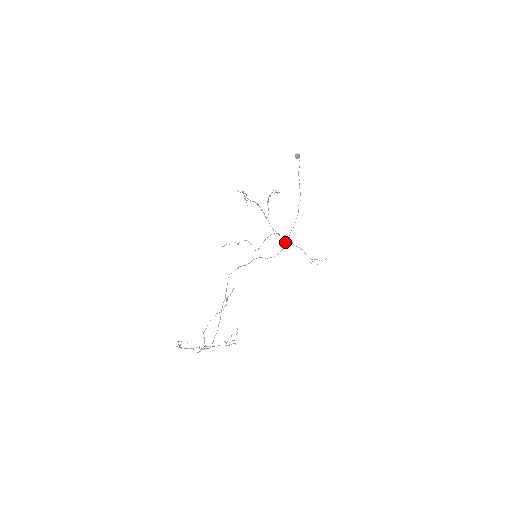
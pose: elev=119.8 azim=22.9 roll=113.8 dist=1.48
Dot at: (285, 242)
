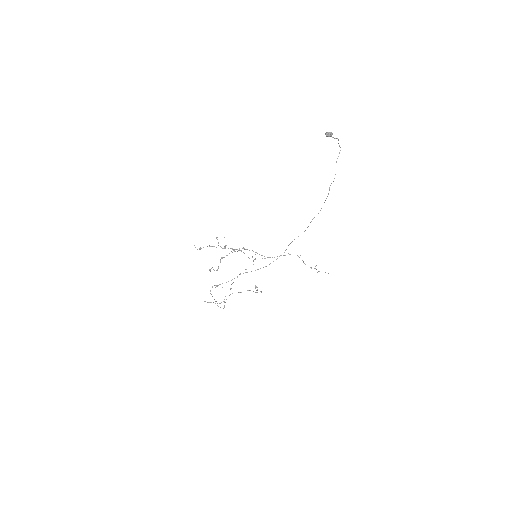
Dot at: occluded
